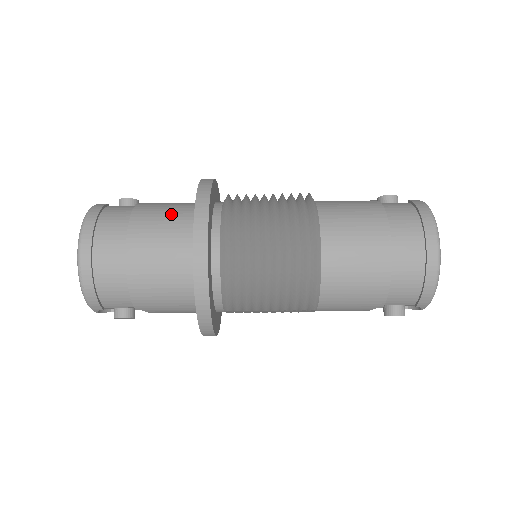
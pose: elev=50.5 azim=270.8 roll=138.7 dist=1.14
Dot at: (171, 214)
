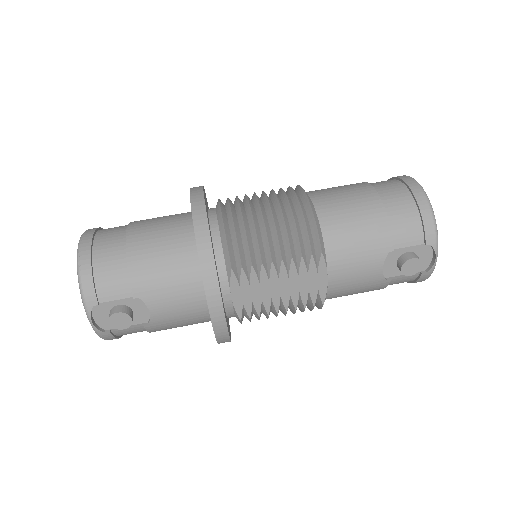
Dot at: occluded
